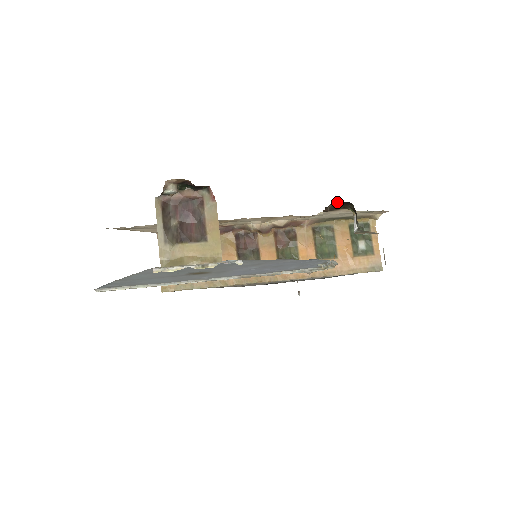
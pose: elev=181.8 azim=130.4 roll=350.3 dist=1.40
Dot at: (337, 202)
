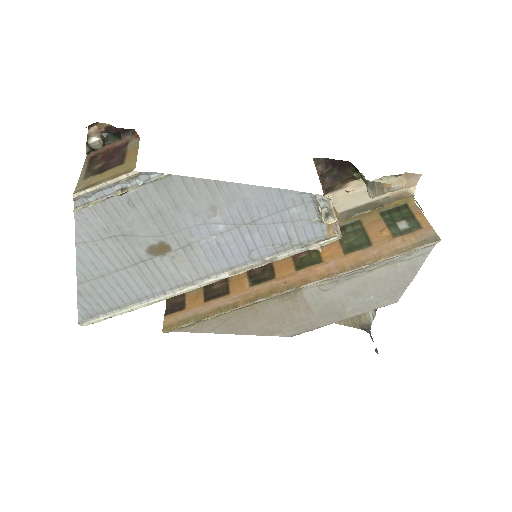
Dot at: (326, 162)
